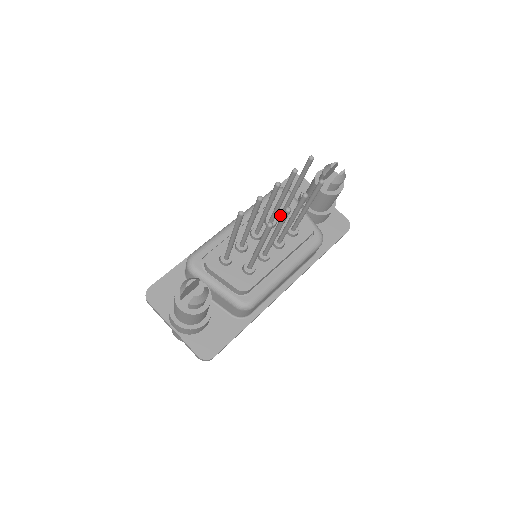
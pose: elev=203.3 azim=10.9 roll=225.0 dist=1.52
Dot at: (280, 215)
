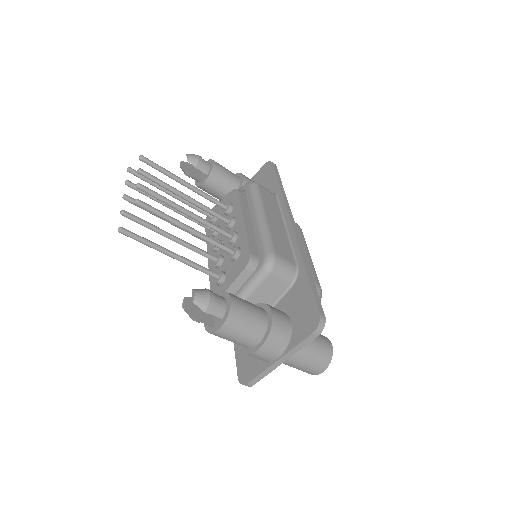
Dot at: (215, 222)
